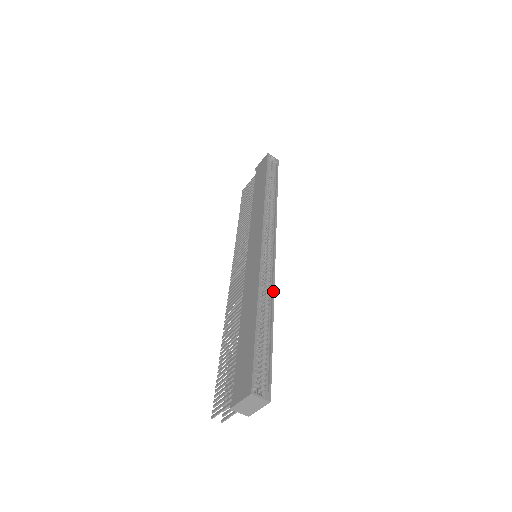
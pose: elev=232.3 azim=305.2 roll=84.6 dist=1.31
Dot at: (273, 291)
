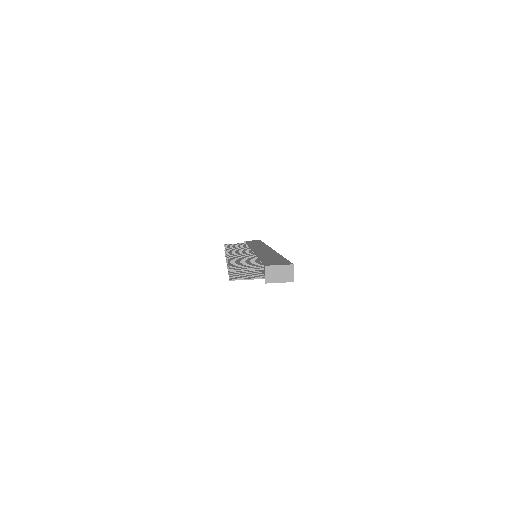
Dot at: occluded
